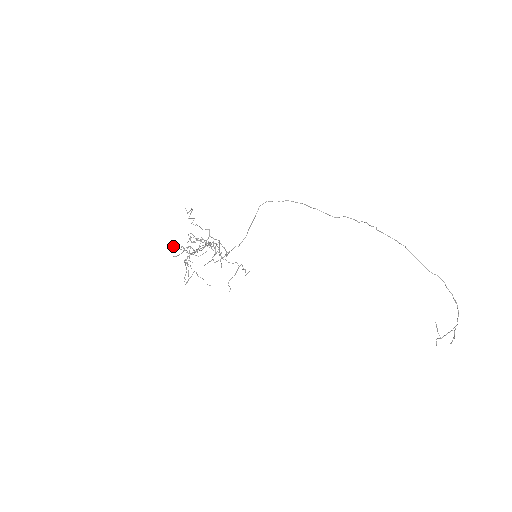
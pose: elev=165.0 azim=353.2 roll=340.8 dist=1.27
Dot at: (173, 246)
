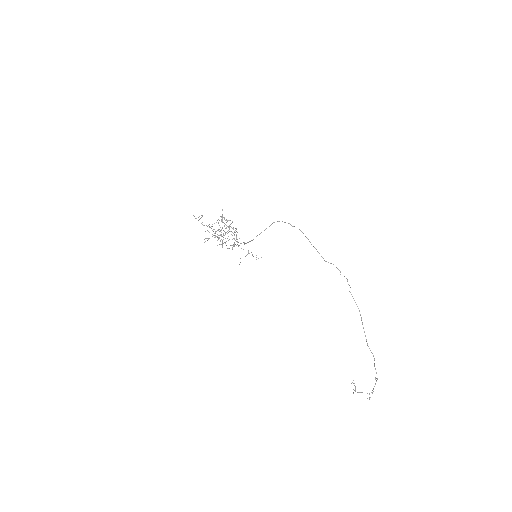
Dot at: occluded
